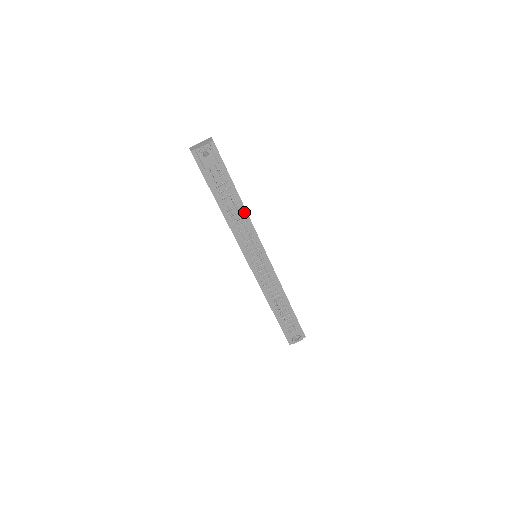
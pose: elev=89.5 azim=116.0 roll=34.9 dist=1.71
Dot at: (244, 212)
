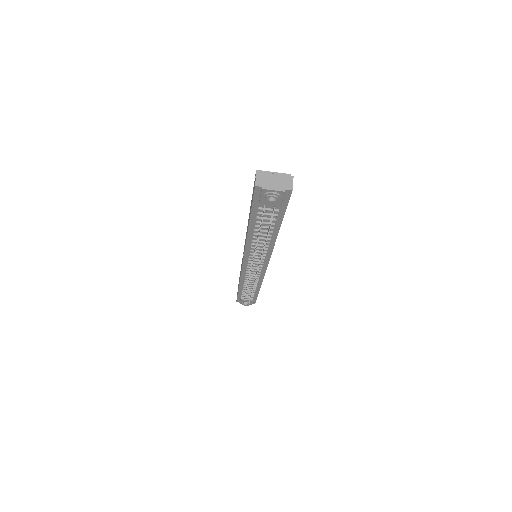
Dot at: (273, 240)
